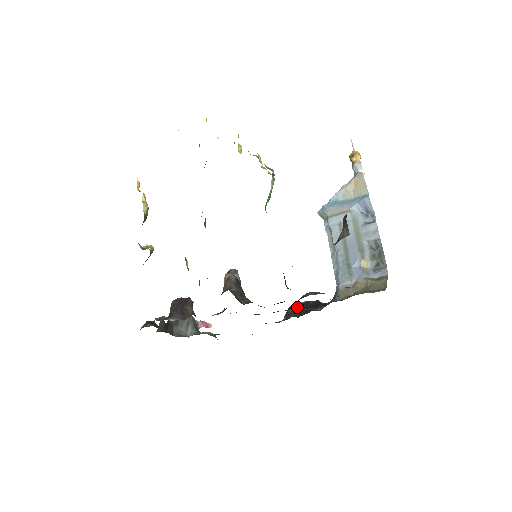
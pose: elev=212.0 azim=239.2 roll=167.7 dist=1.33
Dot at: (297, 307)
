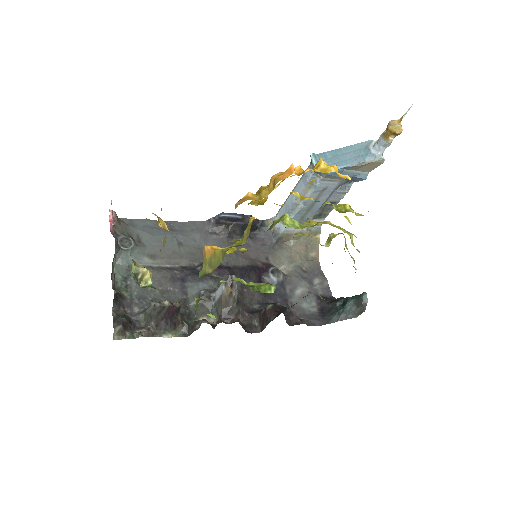
Dot at: (231, 221)
